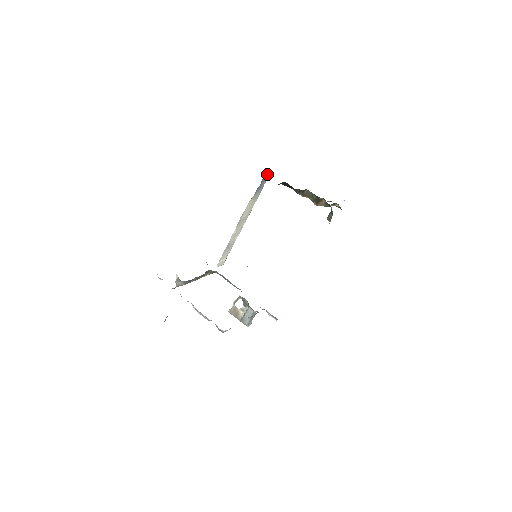
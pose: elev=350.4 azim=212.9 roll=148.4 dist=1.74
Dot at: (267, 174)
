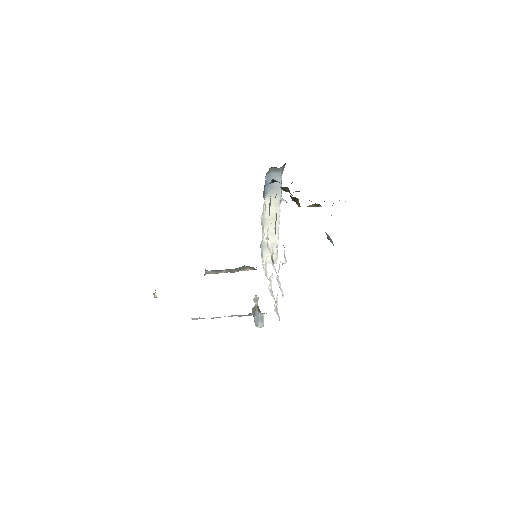
Dot at: (275, 171)
